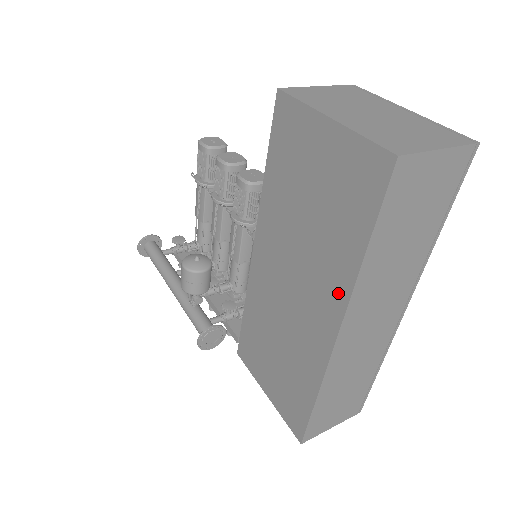
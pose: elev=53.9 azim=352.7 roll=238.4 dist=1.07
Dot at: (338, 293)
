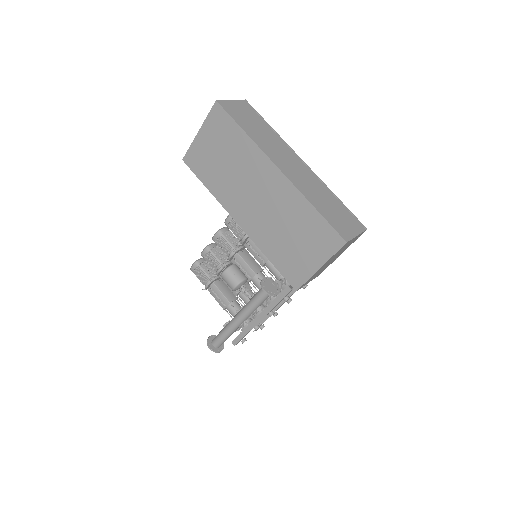
Dot at: (259, 157)
